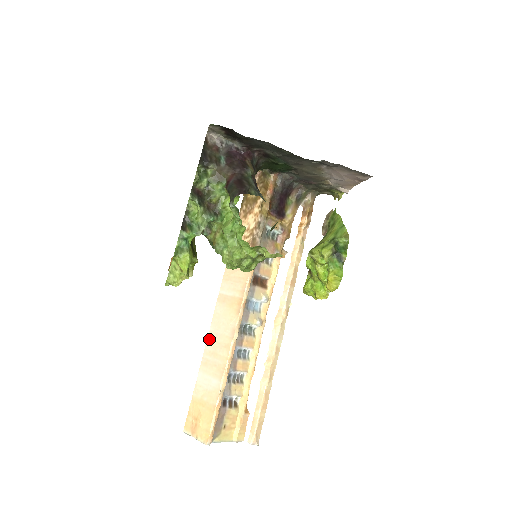
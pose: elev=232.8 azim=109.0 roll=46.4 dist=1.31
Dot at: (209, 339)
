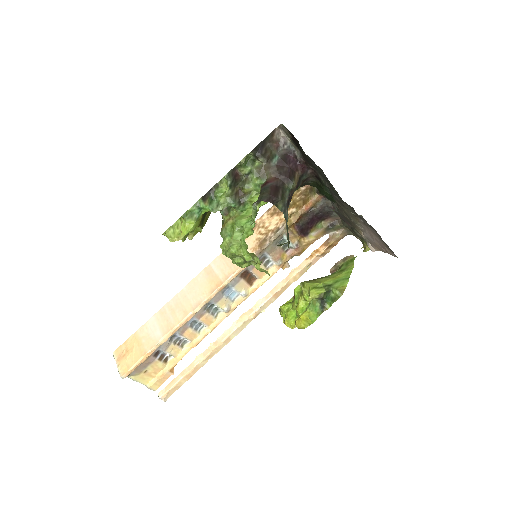
Dot at: (177, 296)
